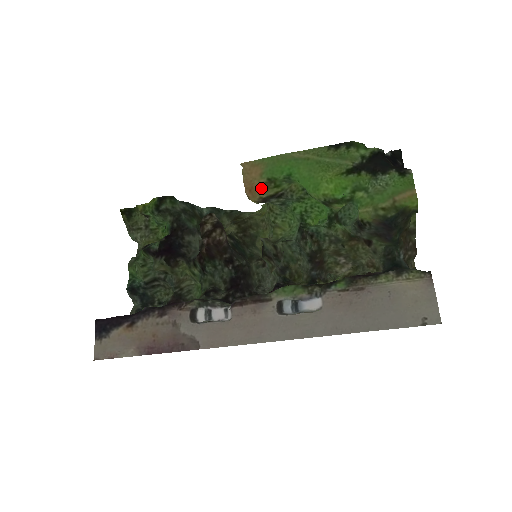
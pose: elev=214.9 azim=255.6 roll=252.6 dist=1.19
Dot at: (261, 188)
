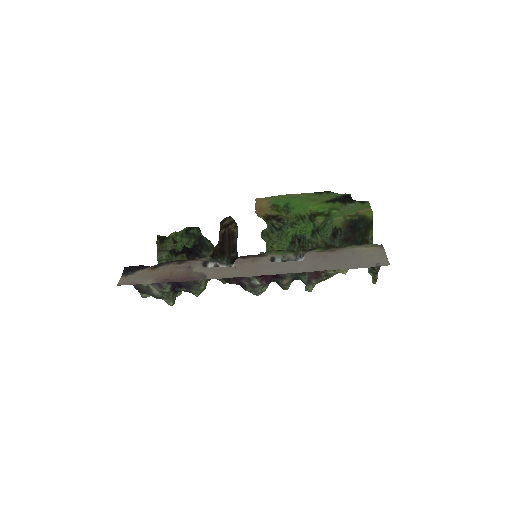
Dot at: (267, 208)
